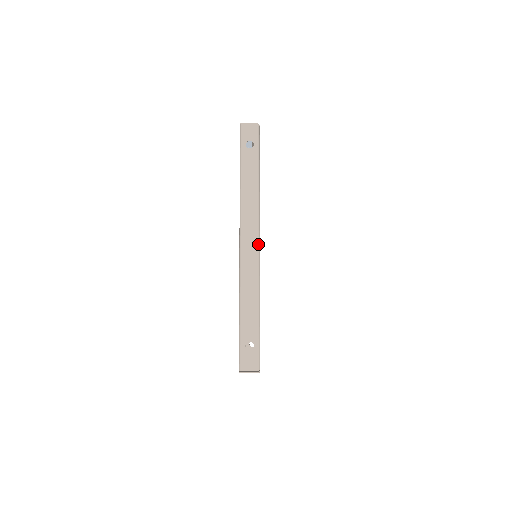
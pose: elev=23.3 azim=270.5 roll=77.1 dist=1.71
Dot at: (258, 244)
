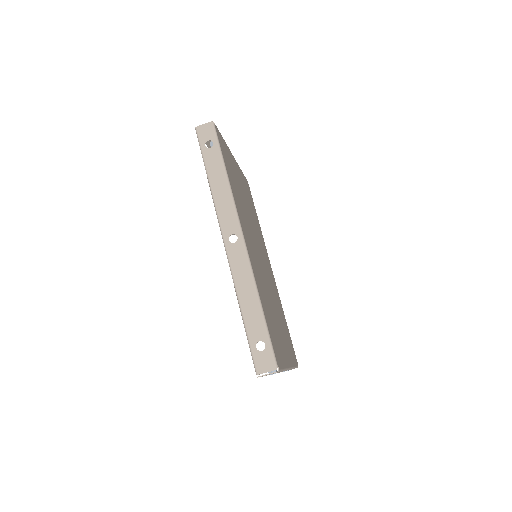
Dot at: (242, 239)
